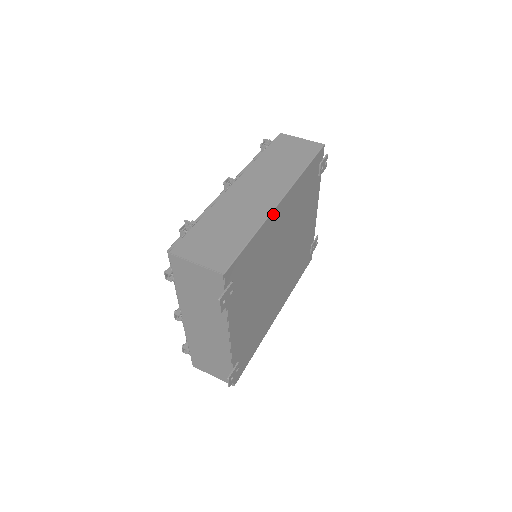
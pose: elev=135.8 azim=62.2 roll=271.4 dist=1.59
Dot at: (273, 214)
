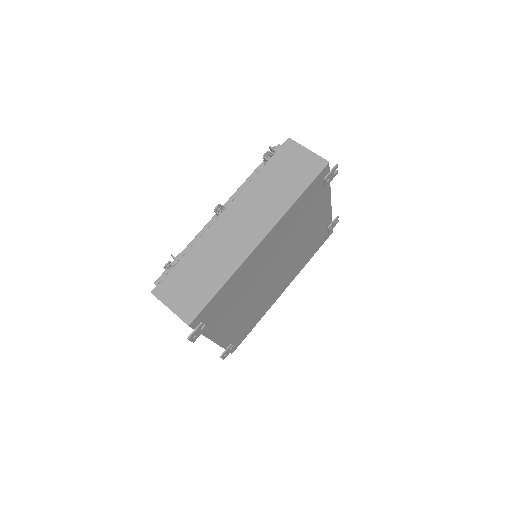
Dot at: (250, 256)
